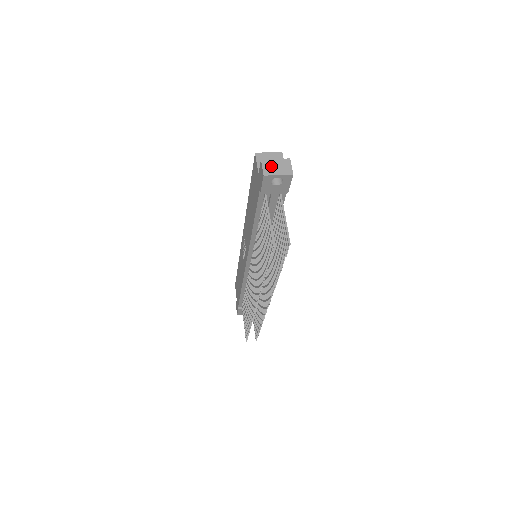
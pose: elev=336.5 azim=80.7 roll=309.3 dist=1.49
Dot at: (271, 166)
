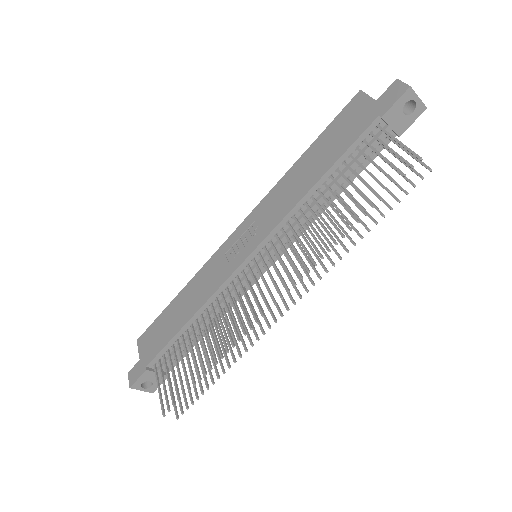
Dot at: occluded
